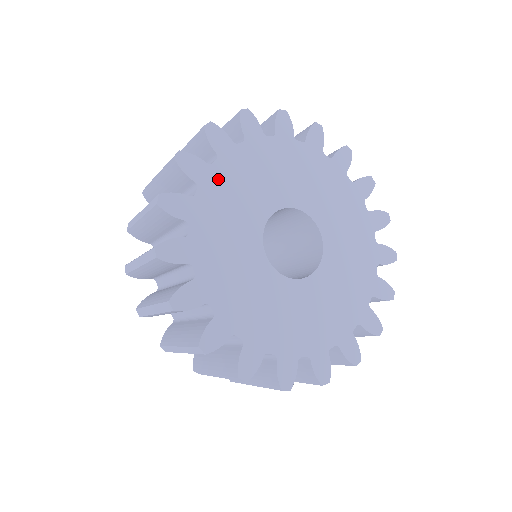
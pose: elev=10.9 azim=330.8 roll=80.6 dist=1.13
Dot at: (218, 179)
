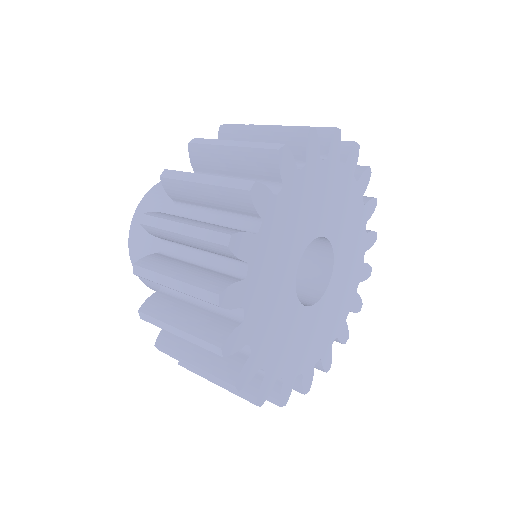
Dot at: (263, 246)
